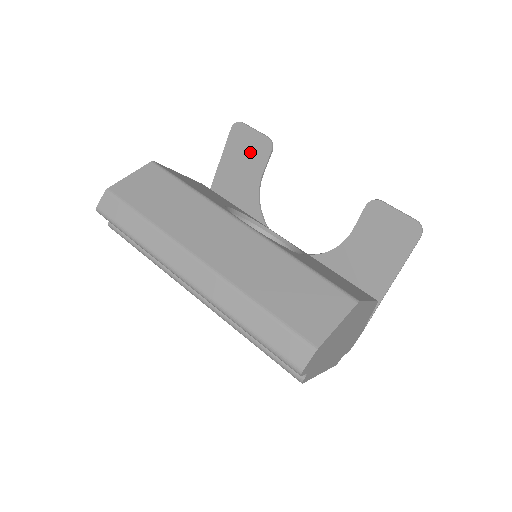
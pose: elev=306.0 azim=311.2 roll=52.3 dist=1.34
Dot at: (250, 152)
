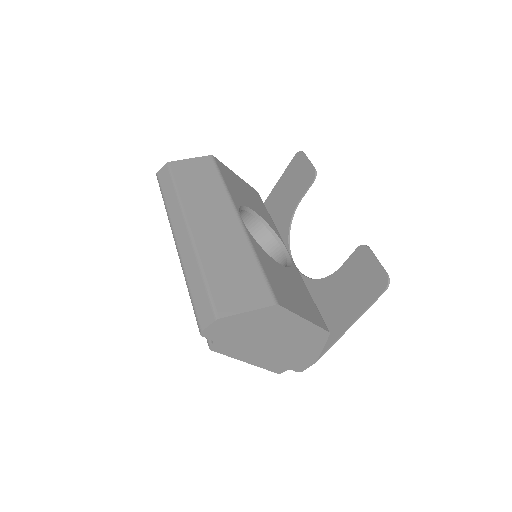
Dot at: (300, 178)
